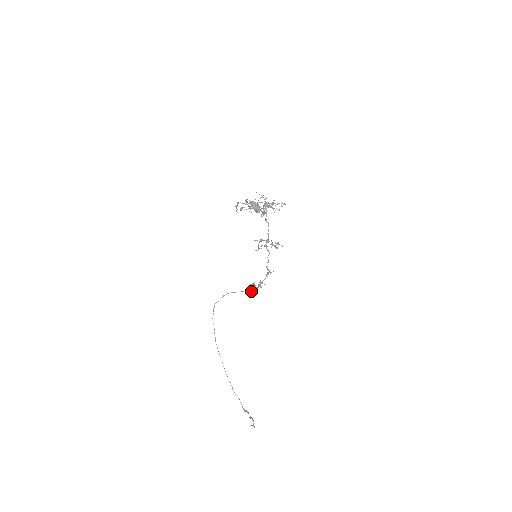
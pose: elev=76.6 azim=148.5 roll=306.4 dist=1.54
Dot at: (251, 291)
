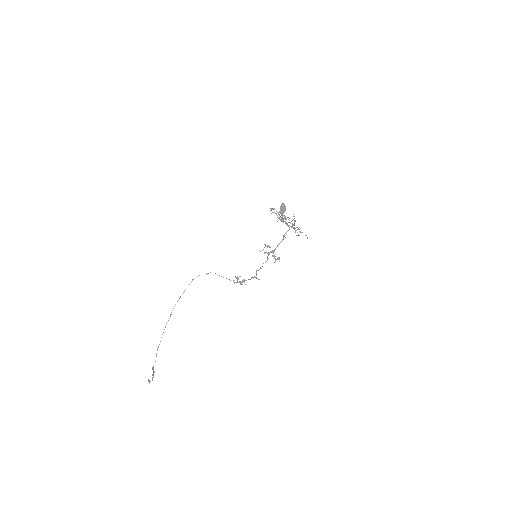
Dot at: occluded
